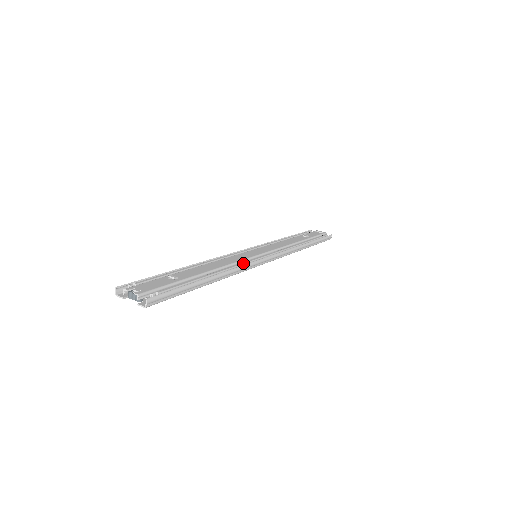
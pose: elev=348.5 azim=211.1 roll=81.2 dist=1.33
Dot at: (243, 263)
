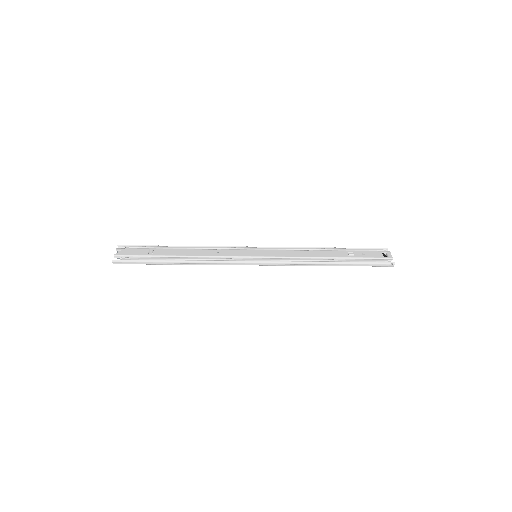
Dot at: (220, 259)
